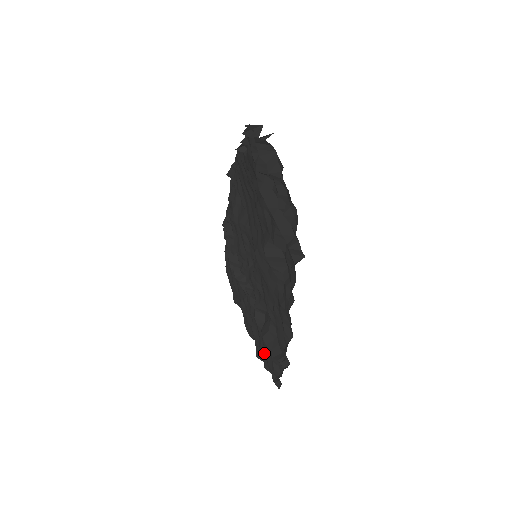
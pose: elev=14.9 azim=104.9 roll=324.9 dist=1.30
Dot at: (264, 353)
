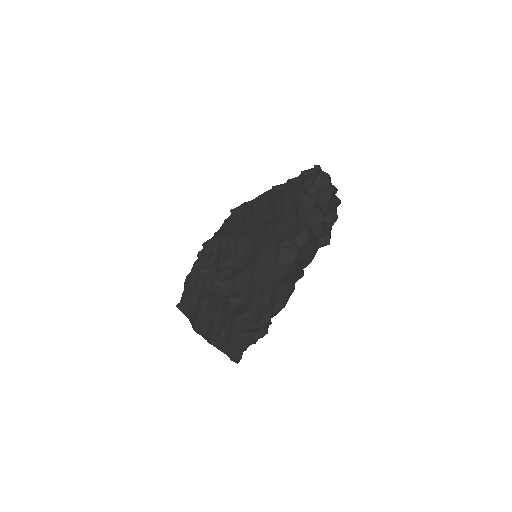
Dot at: (224, 337)
